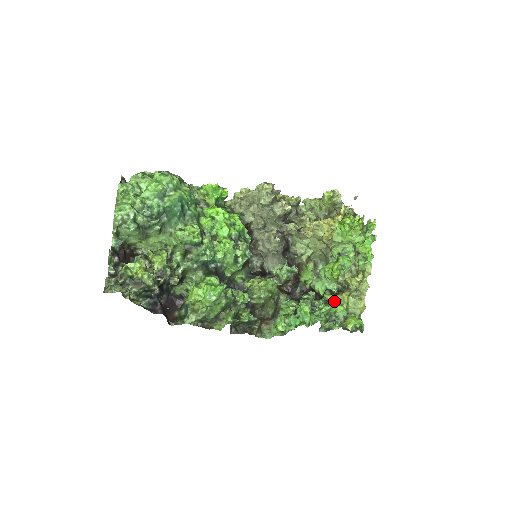
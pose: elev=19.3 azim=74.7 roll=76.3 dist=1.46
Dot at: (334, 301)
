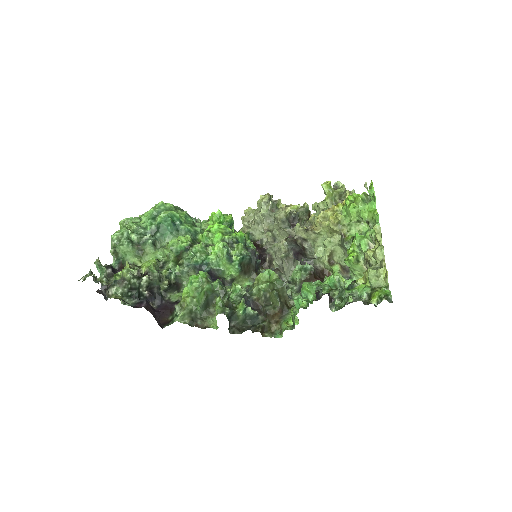
Dot at: (356, 284)
